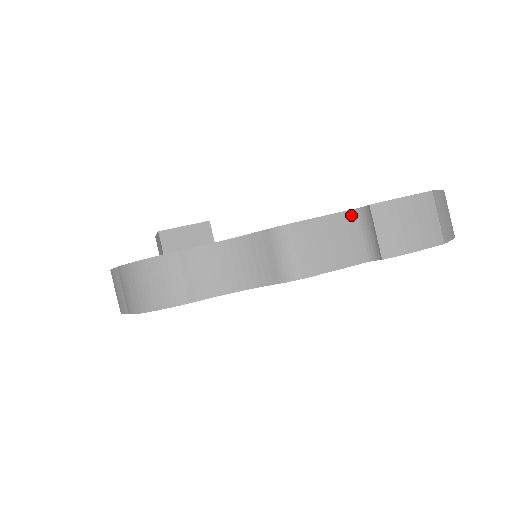
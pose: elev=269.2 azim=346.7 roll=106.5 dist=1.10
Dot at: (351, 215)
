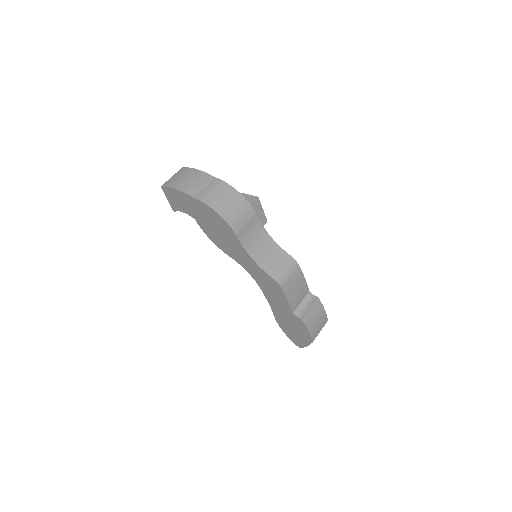
Dot at: (307, 292)
